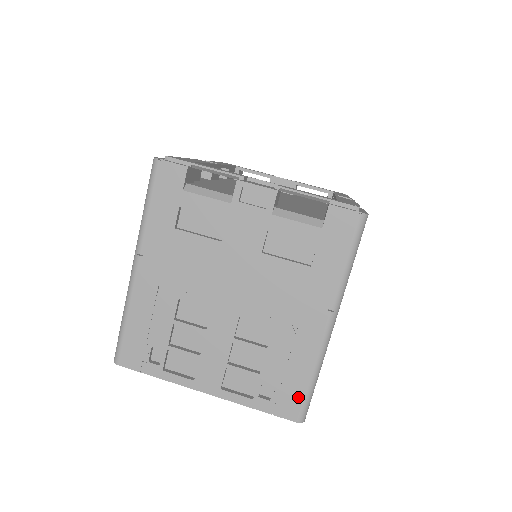
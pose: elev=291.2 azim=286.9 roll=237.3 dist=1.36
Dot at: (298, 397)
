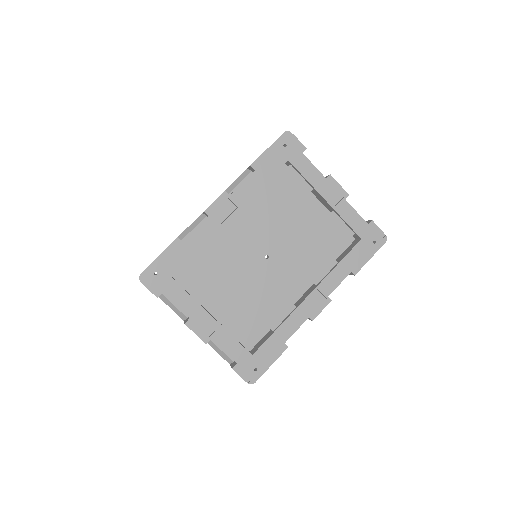
Dot at: occluded
